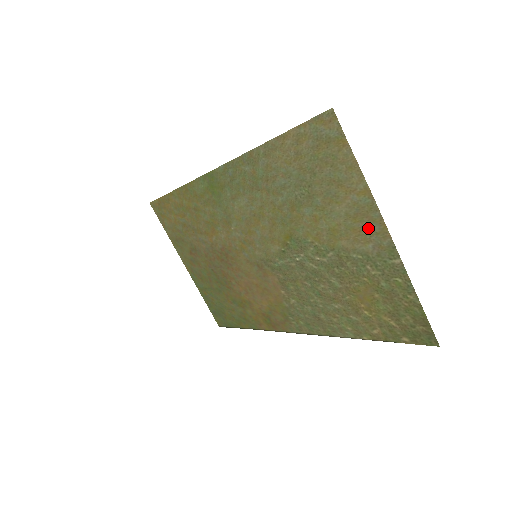
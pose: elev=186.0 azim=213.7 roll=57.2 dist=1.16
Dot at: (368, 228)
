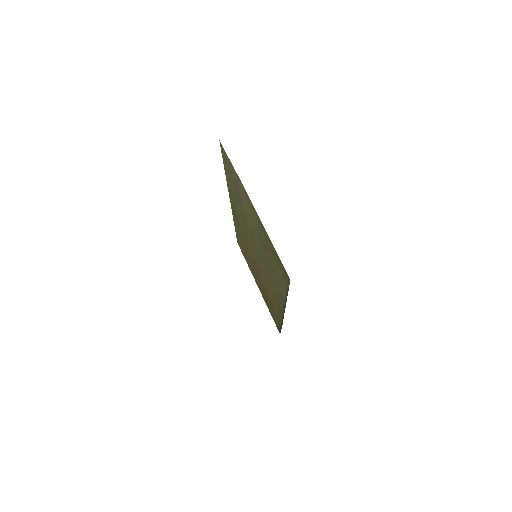
Dot at: (251, 206)
